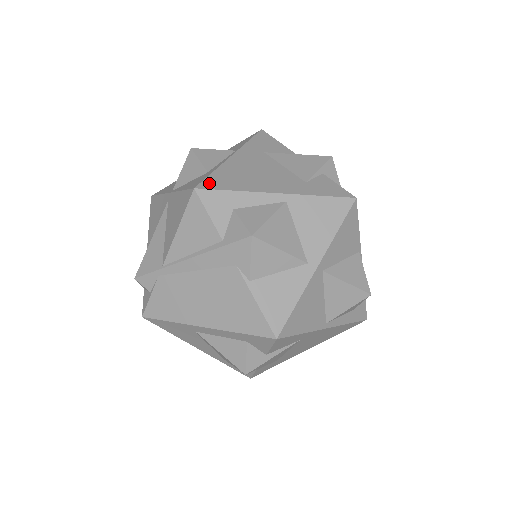
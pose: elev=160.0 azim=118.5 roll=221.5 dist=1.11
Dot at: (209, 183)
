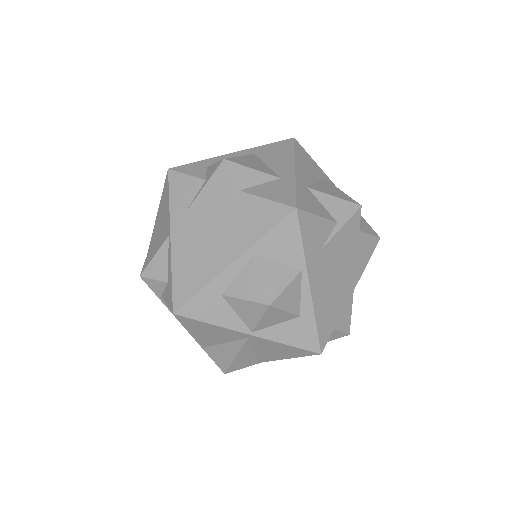
Dot at: (323, 338)
